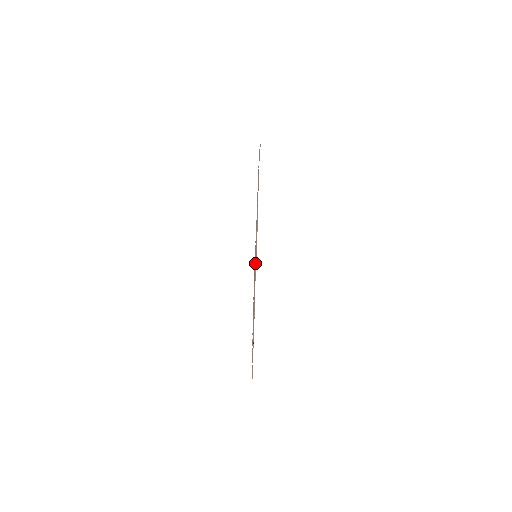
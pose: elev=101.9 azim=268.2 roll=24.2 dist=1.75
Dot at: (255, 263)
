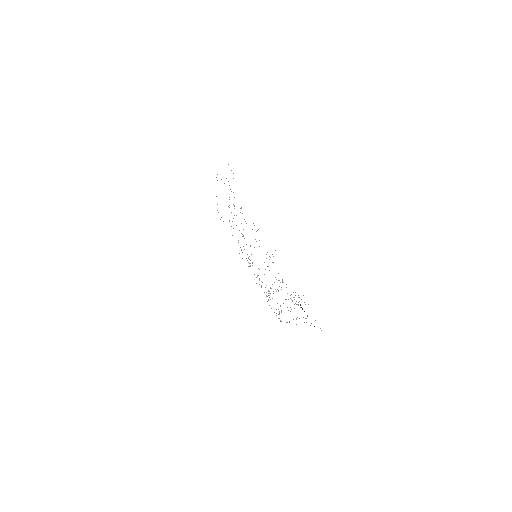
Dot at: occluded
